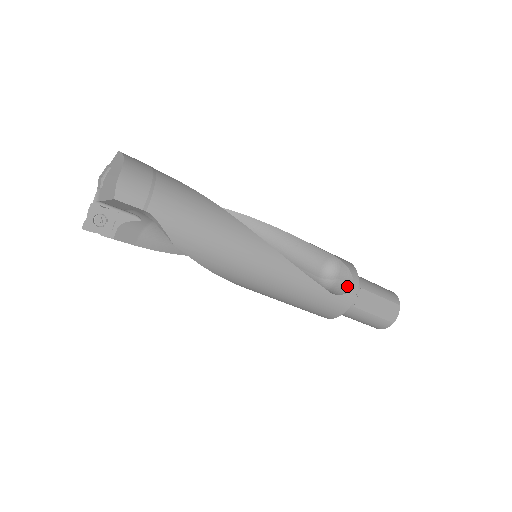
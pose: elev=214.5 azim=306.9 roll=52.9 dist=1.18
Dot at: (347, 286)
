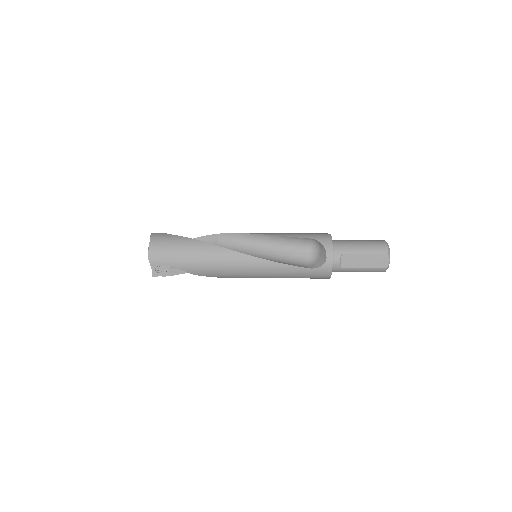
Dot at: (324, 259)
